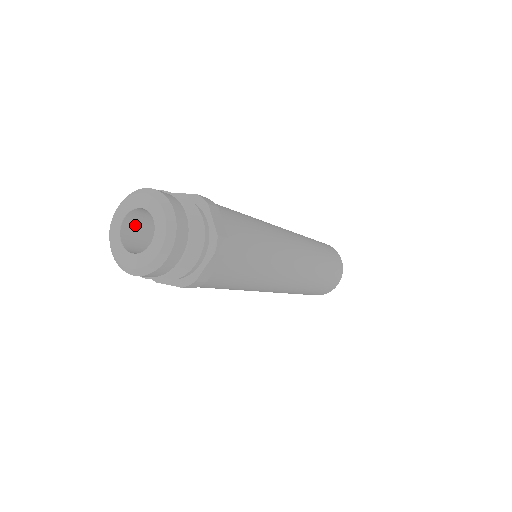
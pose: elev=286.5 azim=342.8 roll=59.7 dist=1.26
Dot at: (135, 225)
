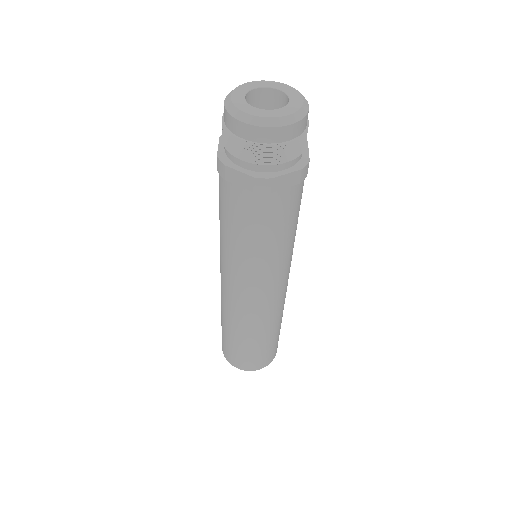
Dot at: occluded
